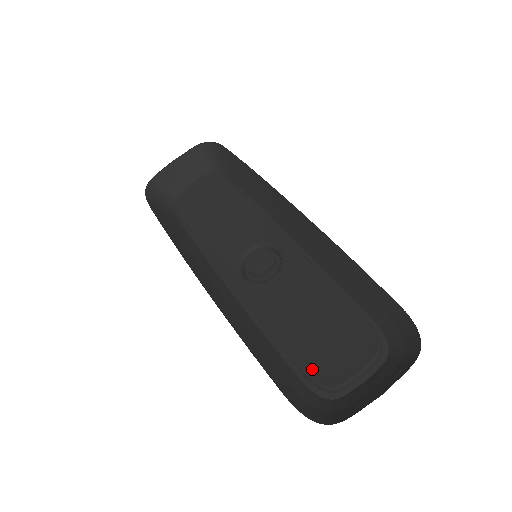
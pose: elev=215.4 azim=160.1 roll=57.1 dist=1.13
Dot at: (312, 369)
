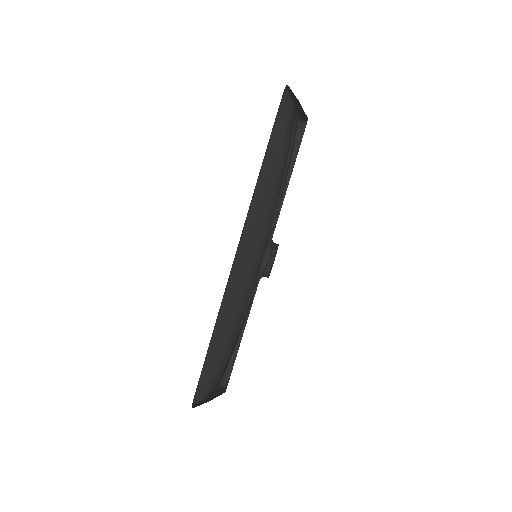
Dot at: (293, 145)
